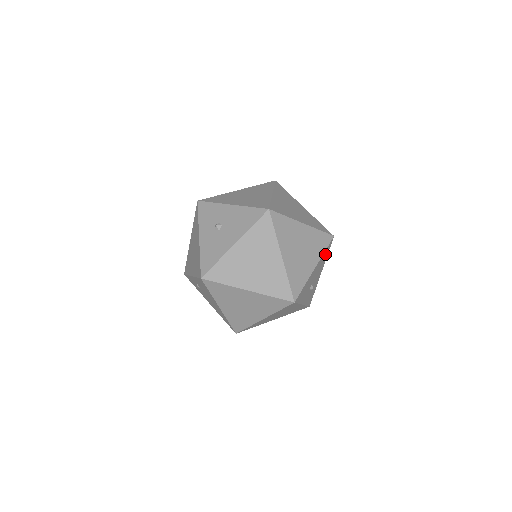
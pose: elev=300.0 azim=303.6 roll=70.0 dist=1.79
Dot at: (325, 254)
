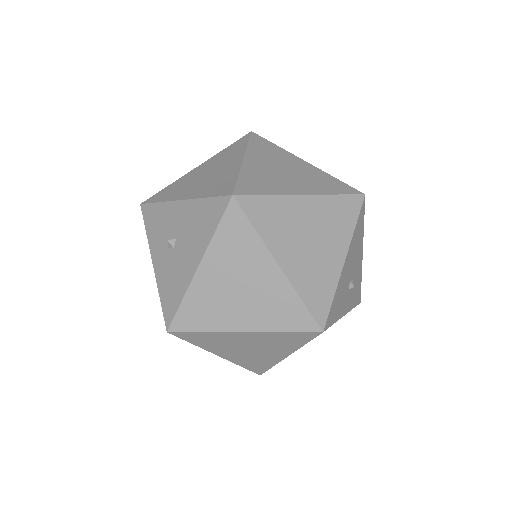
Dot at: (358, 228)
